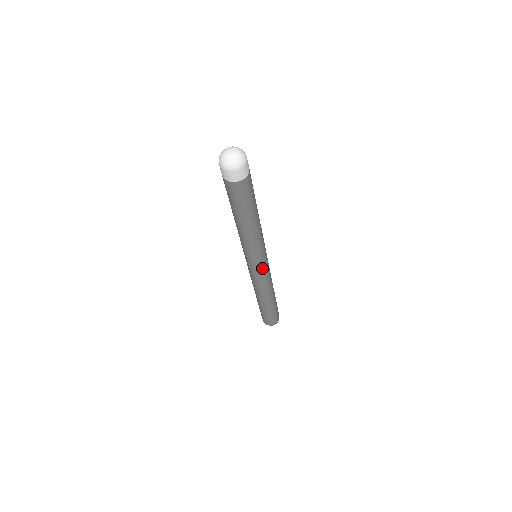
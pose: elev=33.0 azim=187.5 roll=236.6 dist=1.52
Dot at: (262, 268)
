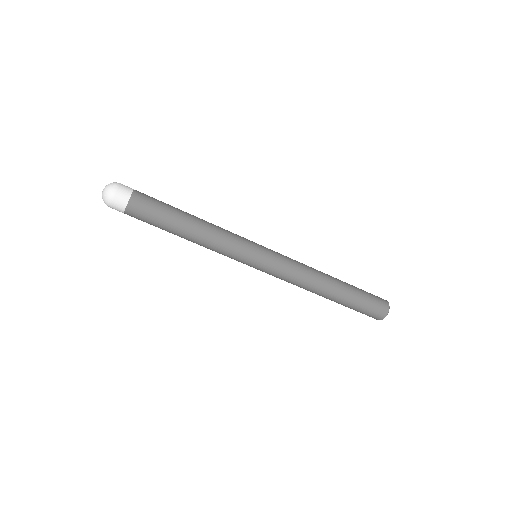
Dot at: (265, 266)
